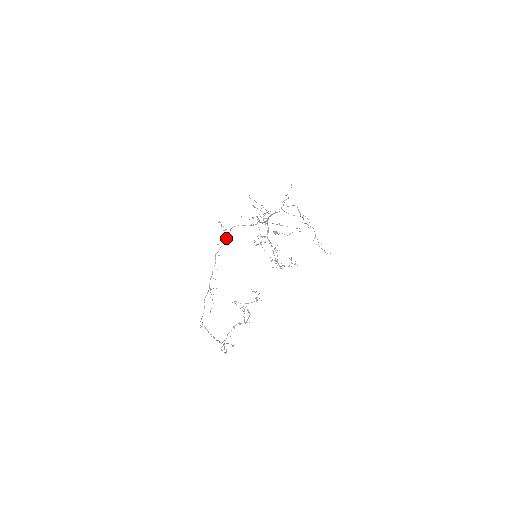
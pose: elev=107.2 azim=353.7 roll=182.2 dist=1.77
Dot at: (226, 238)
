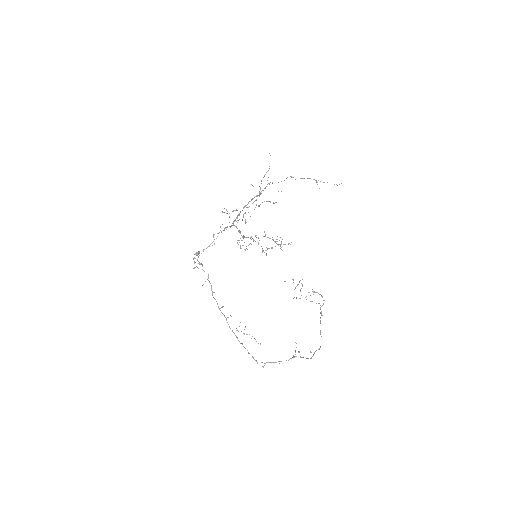
Dot at: occluded
